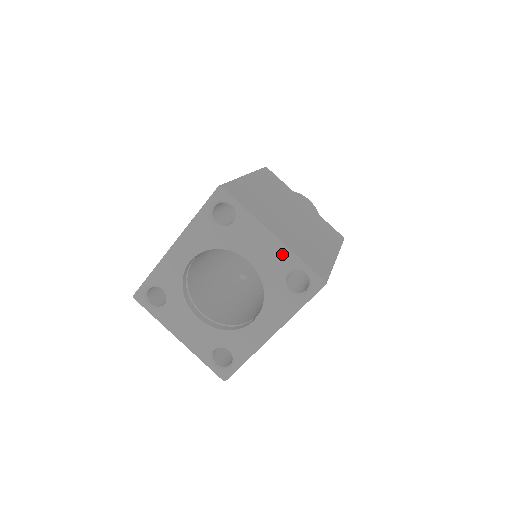
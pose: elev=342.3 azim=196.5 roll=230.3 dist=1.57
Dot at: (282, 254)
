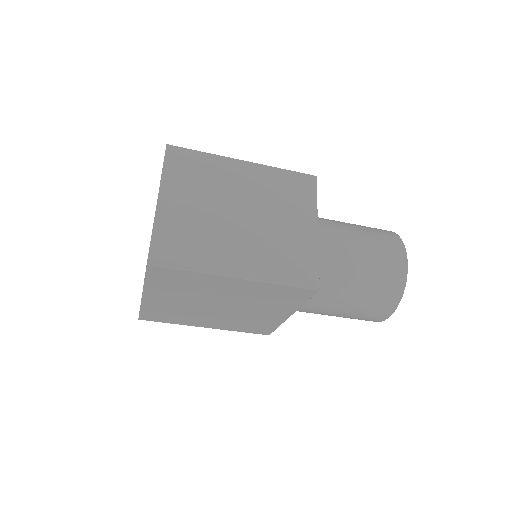
Dot at: occluded
